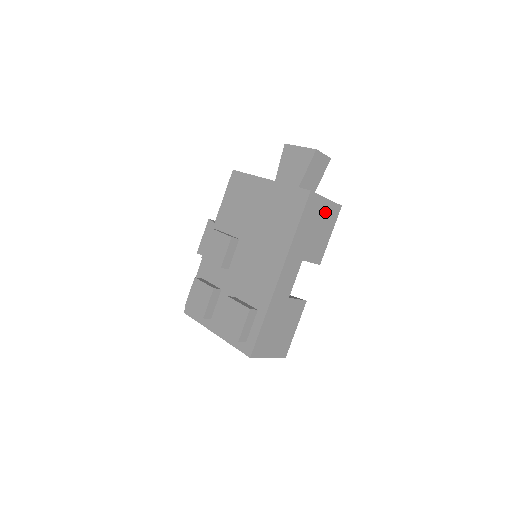
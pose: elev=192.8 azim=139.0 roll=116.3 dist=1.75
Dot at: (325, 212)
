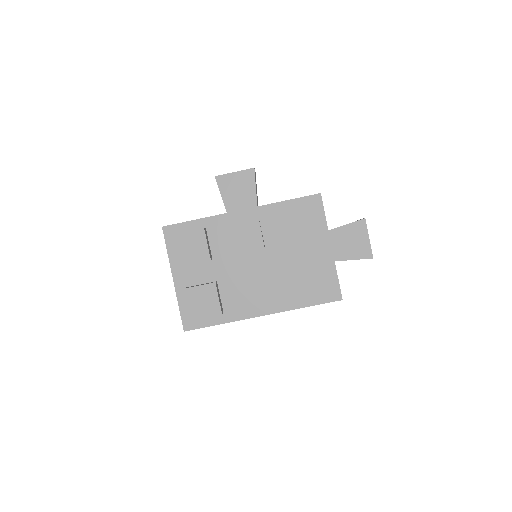
Dot at: occluded
